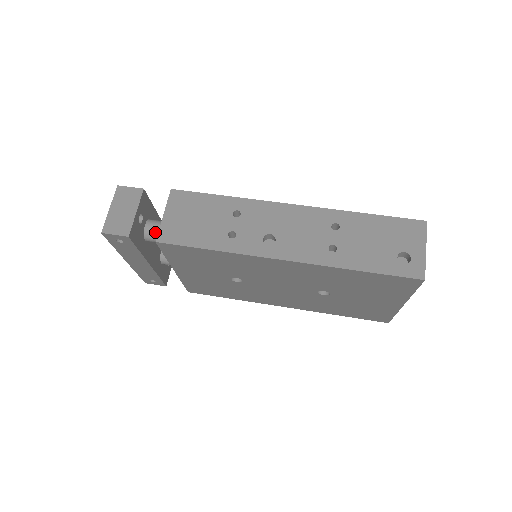
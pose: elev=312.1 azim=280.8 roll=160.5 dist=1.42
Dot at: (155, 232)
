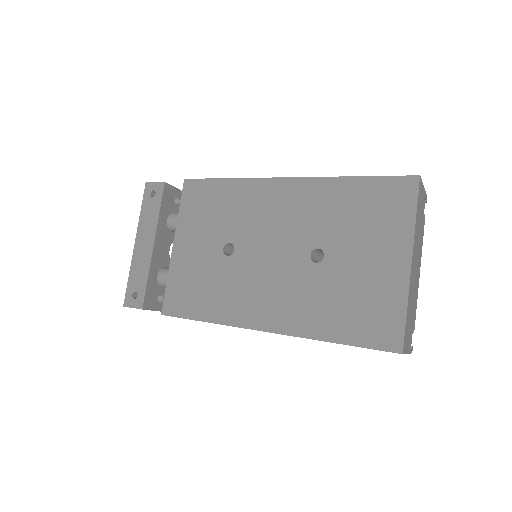
Dot at: occluded
